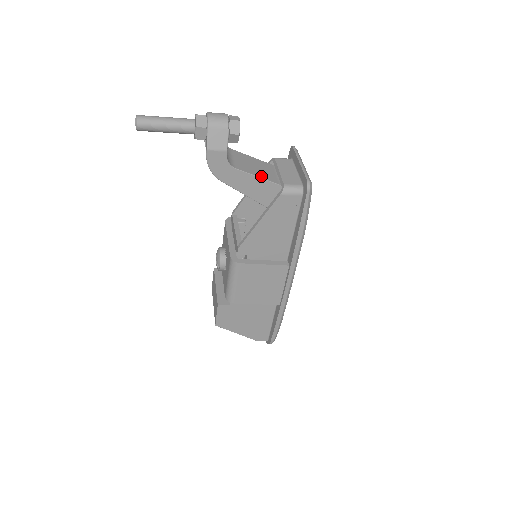
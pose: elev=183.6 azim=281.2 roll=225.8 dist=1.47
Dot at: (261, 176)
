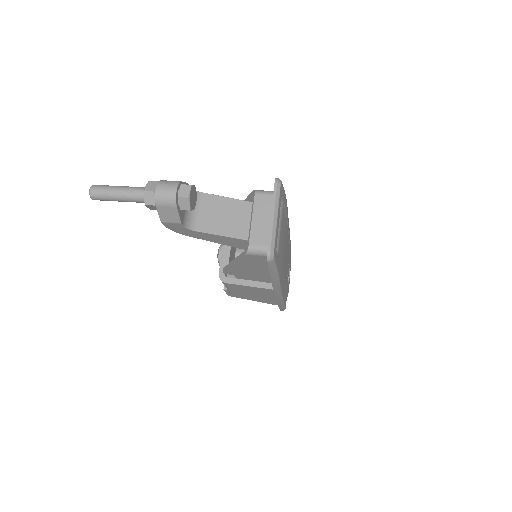
Dot at: (227, 233)
